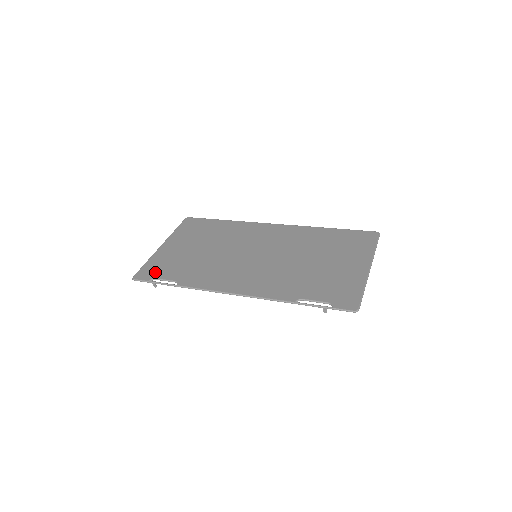
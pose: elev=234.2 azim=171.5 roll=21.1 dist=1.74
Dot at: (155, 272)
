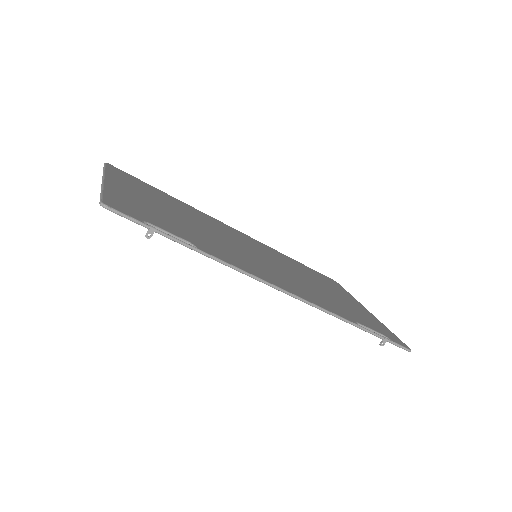
Dot at: (139, 213)
